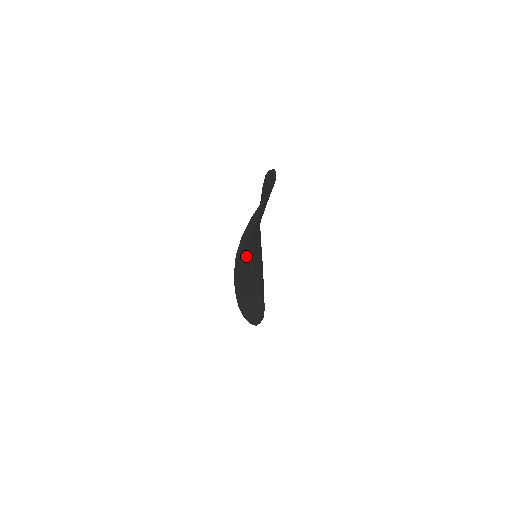
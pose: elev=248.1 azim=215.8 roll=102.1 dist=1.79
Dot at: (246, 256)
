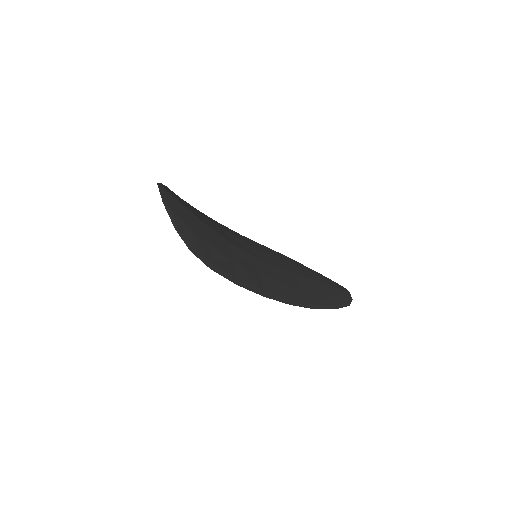
Dot at: (232, 262)
